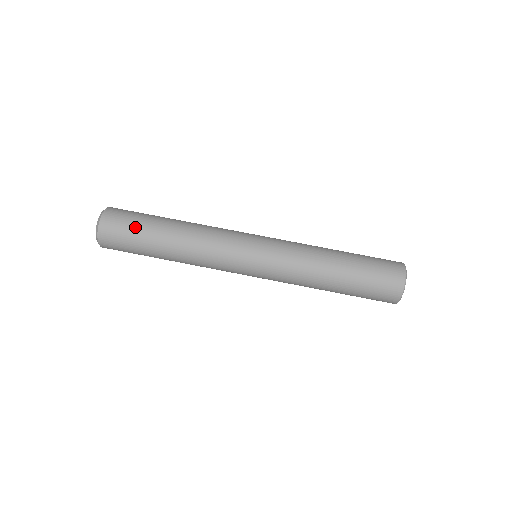
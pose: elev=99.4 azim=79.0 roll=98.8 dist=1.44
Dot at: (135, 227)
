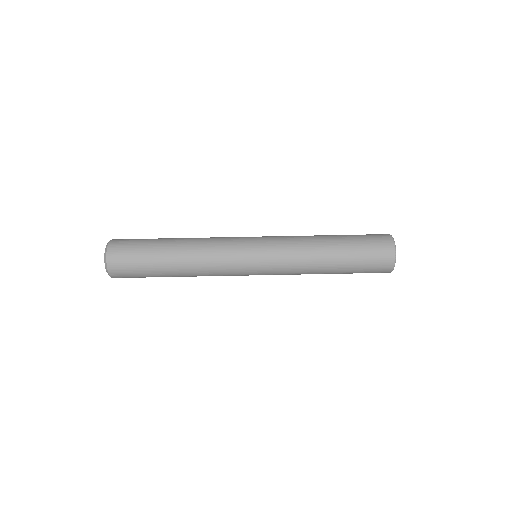
Dot at: (140, 254)
